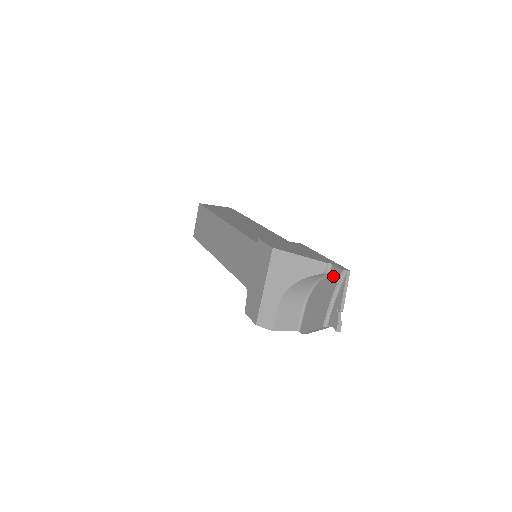
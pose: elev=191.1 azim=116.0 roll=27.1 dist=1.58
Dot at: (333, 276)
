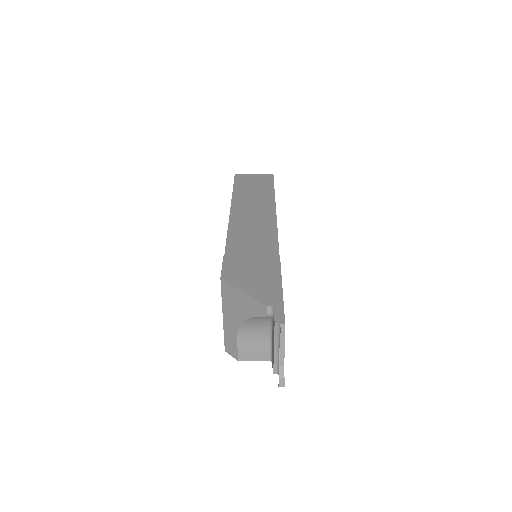
Dot at: occluded
